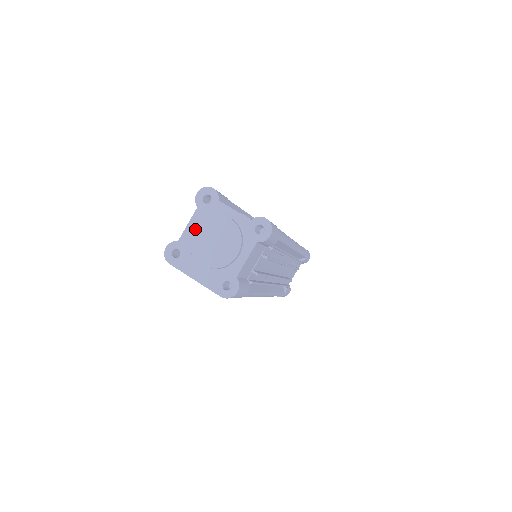
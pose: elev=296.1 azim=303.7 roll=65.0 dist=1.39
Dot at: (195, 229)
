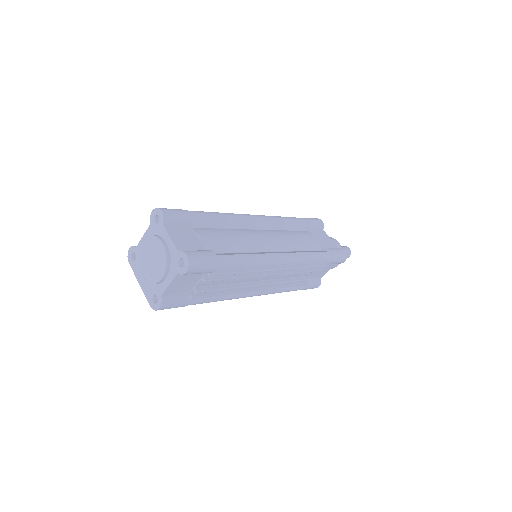
Dot at: (143, 243)
